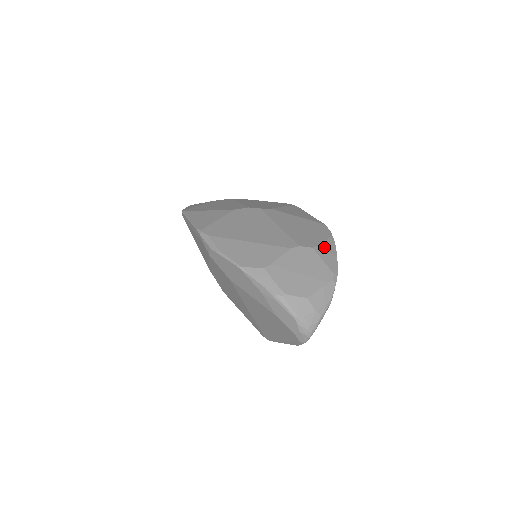
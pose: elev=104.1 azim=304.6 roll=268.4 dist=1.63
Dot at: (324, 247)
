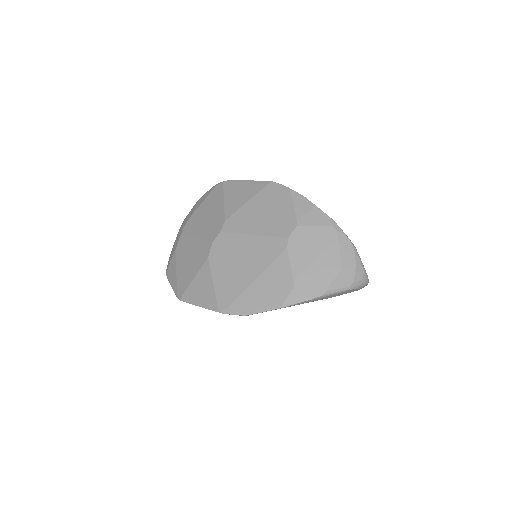
Dot at: (300, 212)
